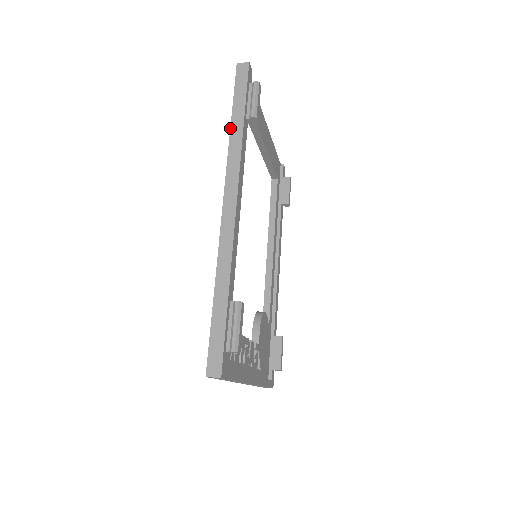
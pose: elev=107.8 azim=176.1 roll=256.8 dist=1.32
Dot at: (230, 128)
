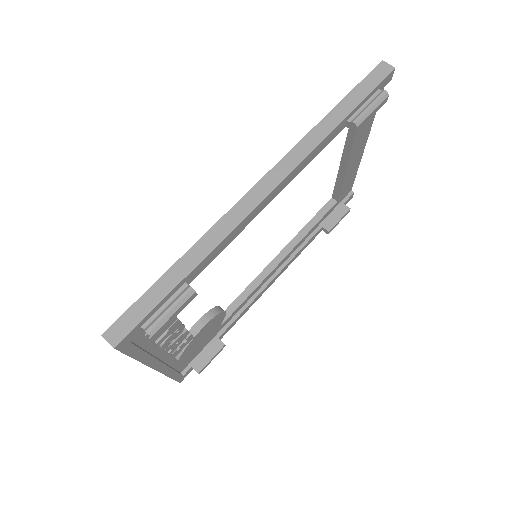
Dot at: (324, 117)
